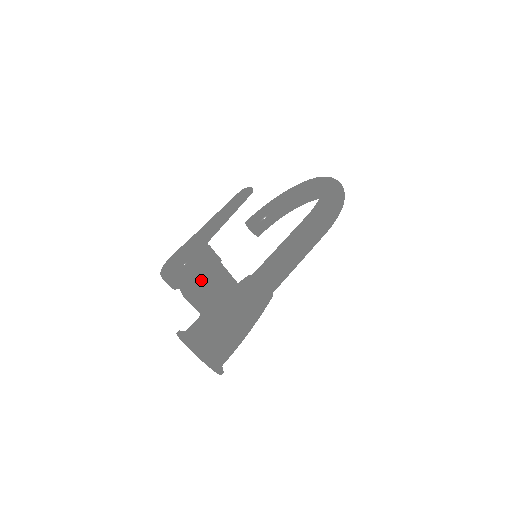
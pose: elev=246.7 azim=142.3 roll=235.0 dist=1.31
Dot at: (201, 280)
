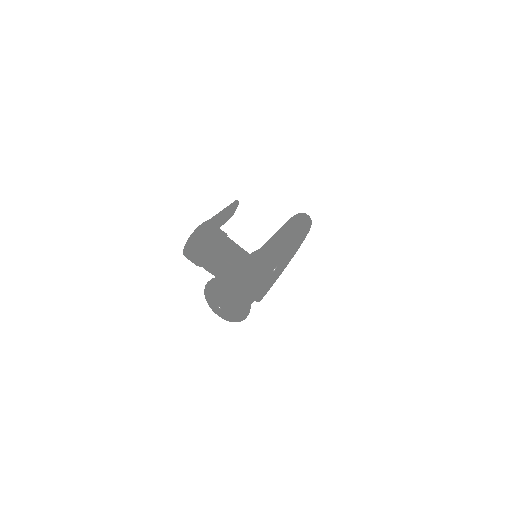
Dot at: (214, 237)
